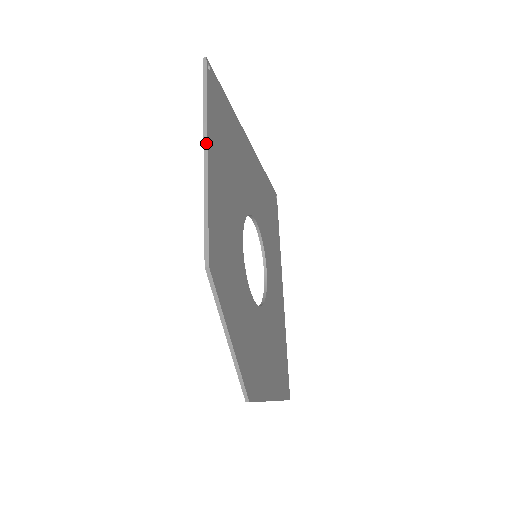
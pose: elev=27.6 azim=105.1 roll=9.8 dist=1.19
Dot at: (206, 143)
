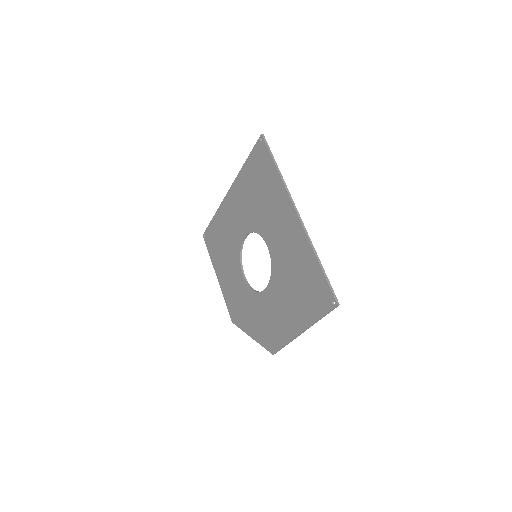
Dot at: occluded
